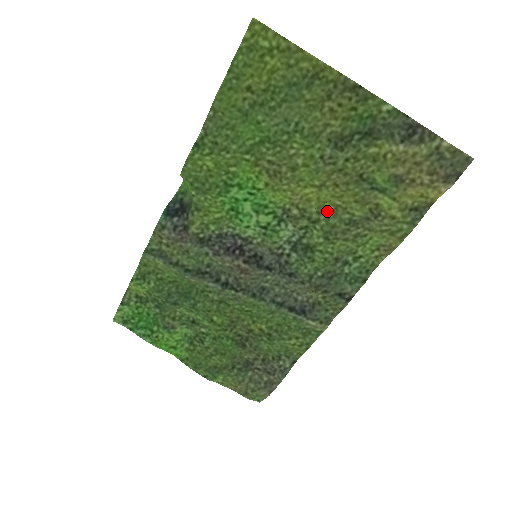
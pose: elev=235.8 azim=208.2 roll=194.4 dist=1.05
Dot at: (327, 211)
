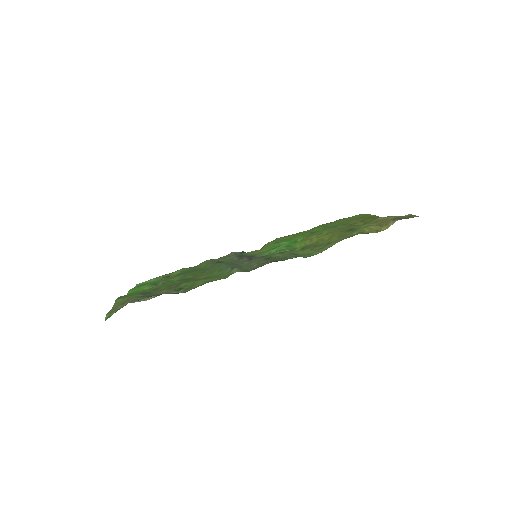
Dot at: occluded
